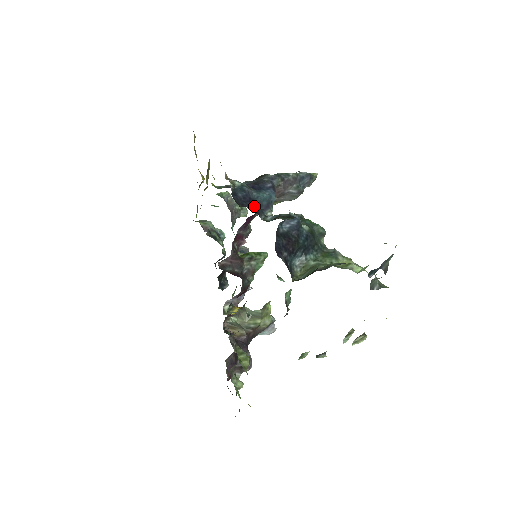
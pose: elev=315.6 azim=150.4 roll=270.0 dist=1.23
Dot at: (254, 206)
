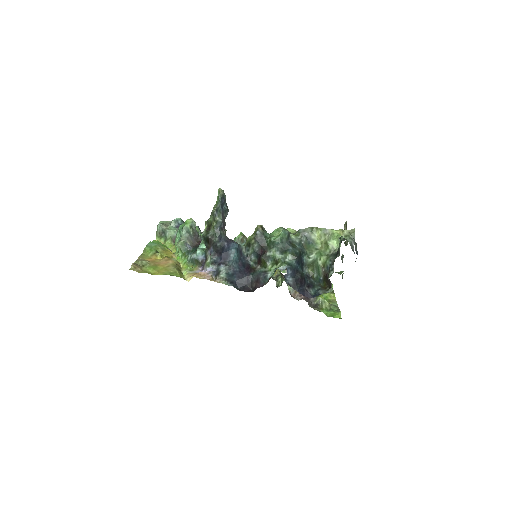
Dot at: (245, 271)
